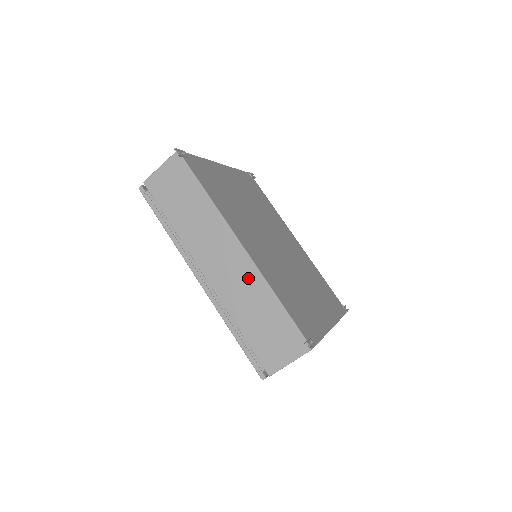
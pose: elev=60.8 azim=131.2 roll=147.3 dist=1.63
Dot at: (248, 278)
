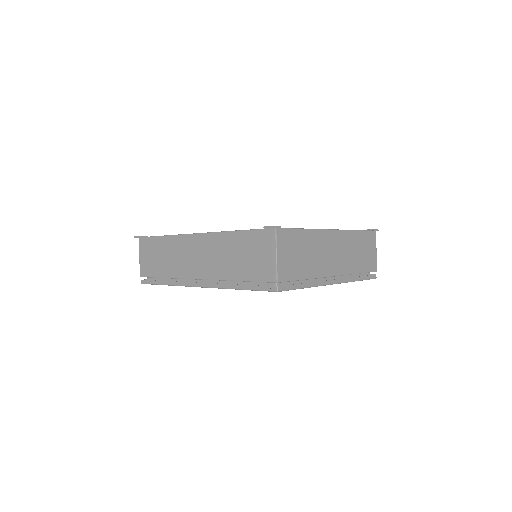
Dot at: (214, 245)
